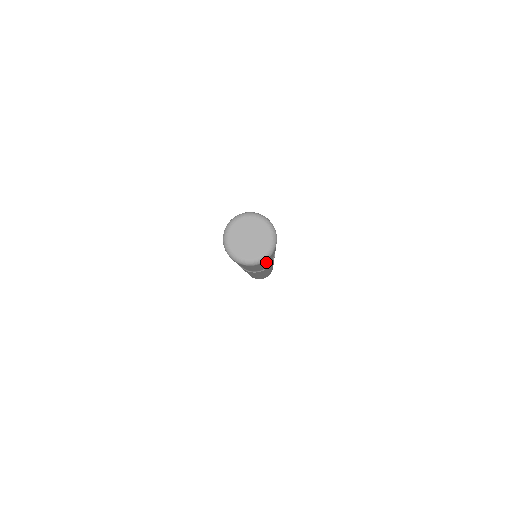
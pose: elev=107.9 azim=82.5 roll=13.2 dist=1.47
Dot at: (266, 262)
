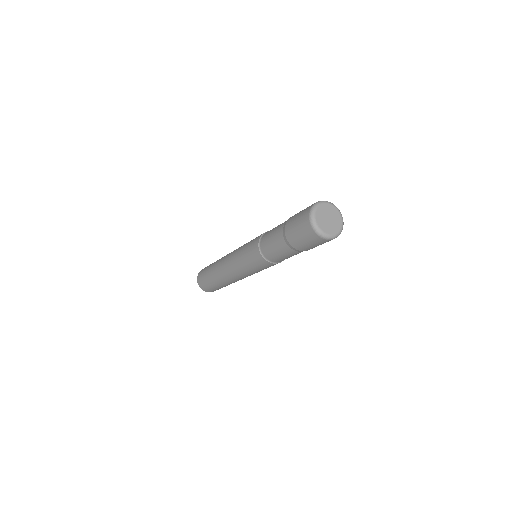
Dot at: (311, 245)
